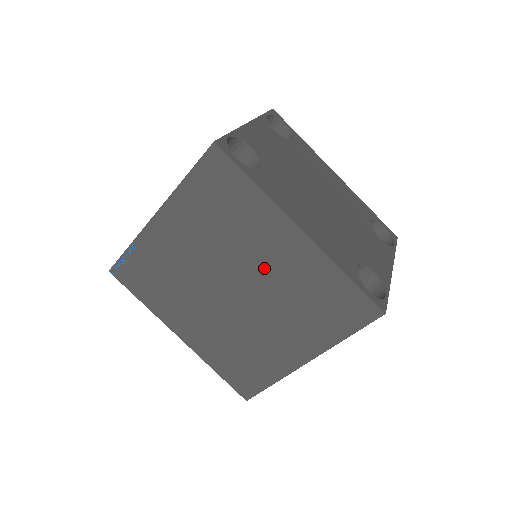
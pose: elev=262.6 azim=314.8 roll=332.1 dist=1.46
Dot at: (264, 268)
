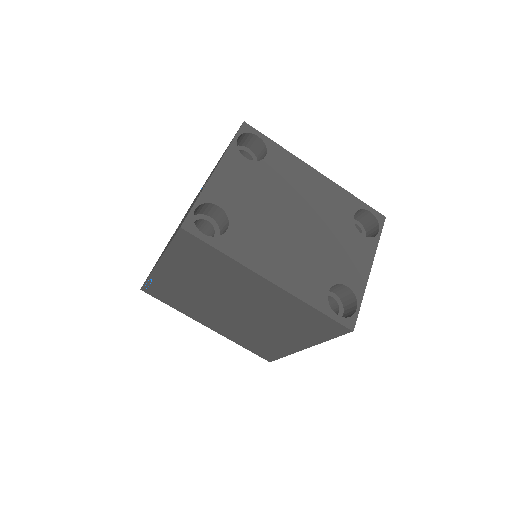
Dot at: (251, 299)
